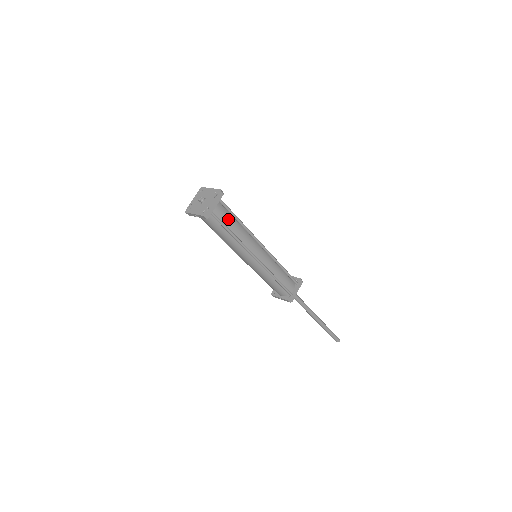
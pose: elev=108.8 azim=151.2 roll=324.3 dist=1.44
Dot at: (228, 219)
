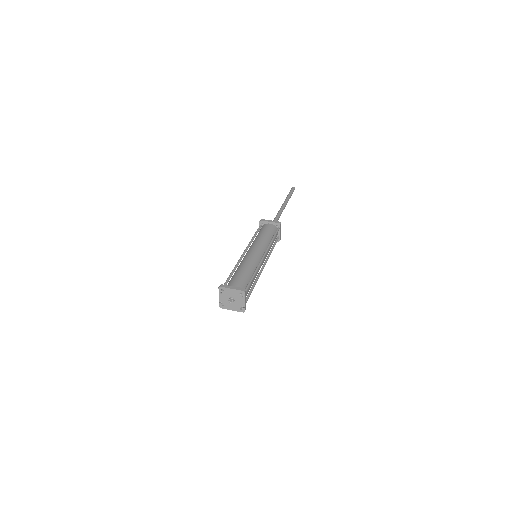
Dot at: (249, 287)
